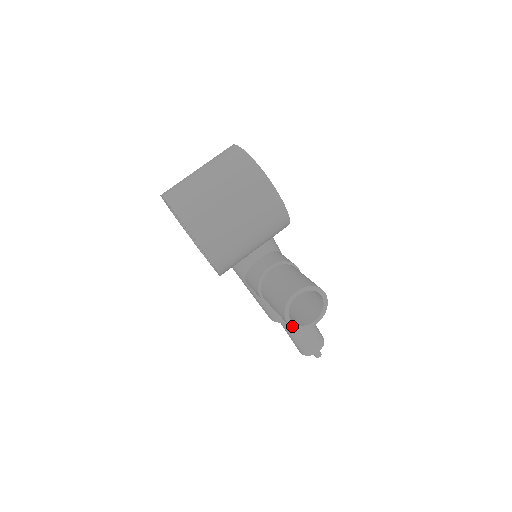
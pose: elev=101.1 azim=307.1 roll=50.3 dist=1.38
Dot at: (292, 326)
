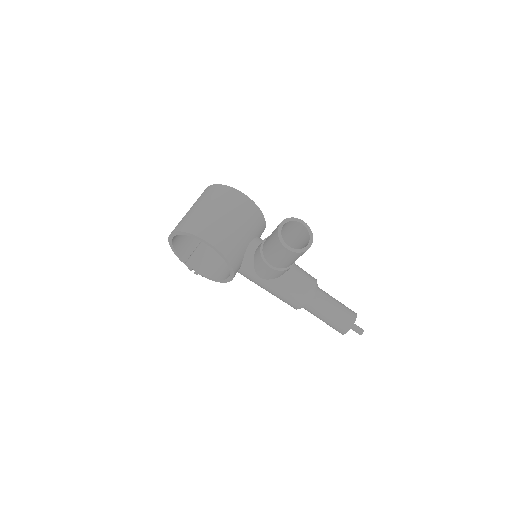
Dot at: (292, 251)
